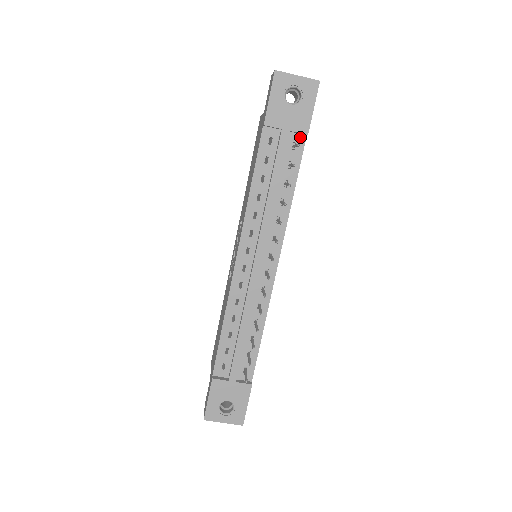
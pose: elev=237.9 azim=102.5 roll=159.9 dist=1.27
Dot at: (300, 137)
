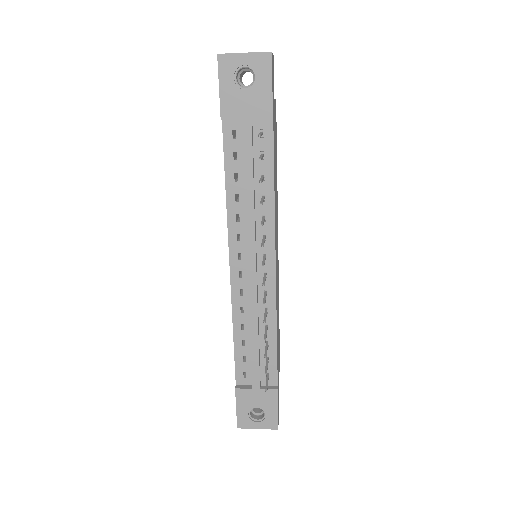
Dot at: (266, 122)
